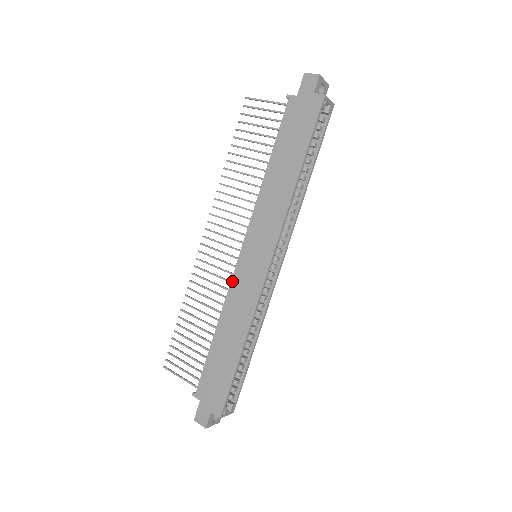
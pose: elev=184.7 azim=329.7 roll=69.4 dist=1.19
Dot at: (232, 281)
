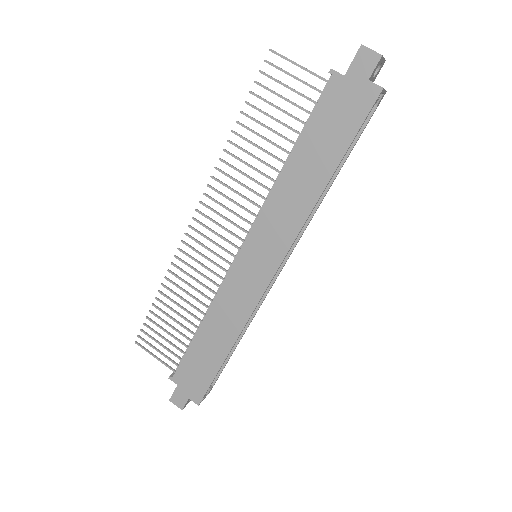
Dot at: (225, 281)
